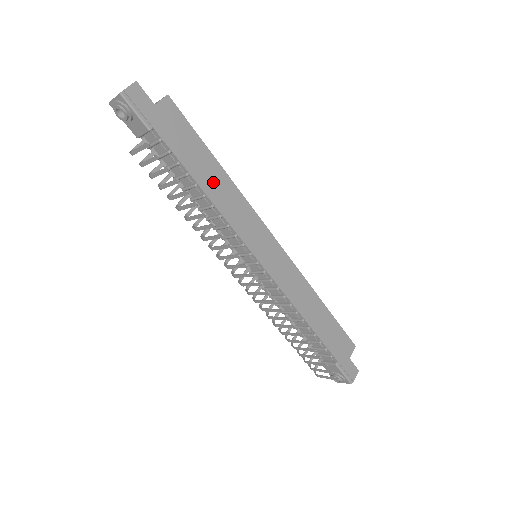
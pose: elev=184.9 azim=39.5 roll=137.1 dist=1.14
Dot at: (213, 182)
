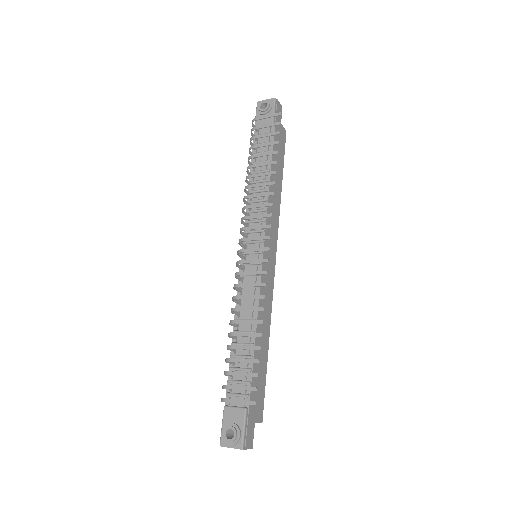
Dot at: (275, 184)
